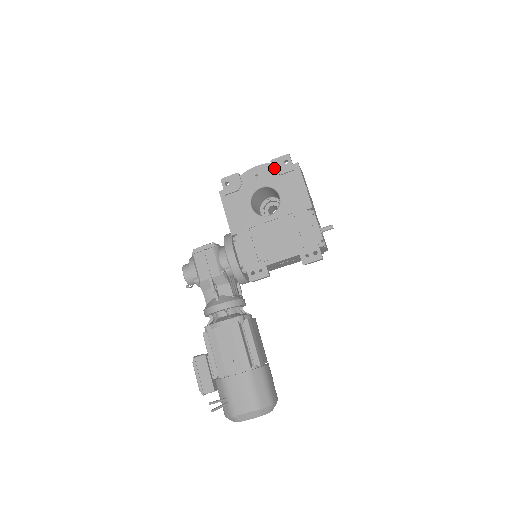
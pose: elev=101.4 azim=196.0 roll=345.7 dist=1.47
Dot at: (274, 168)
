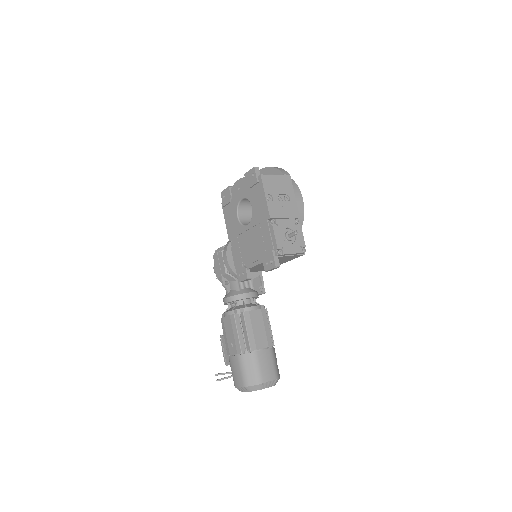
Dot at: (246, 181)
